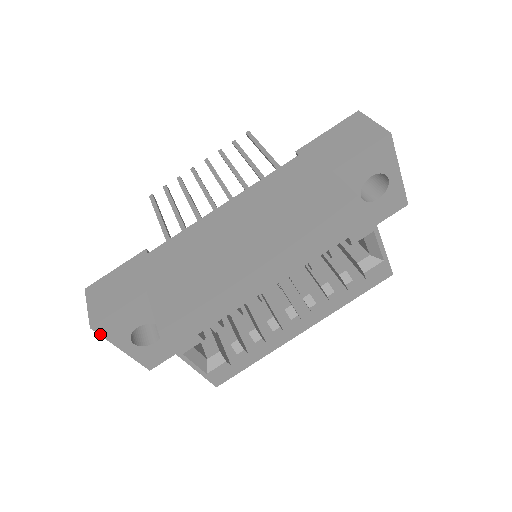
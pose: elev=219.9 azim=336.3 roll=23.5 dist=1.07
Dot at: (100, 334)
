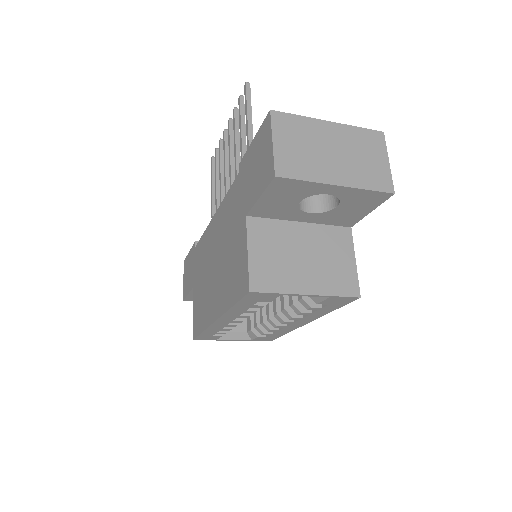
Dot at: occluded
